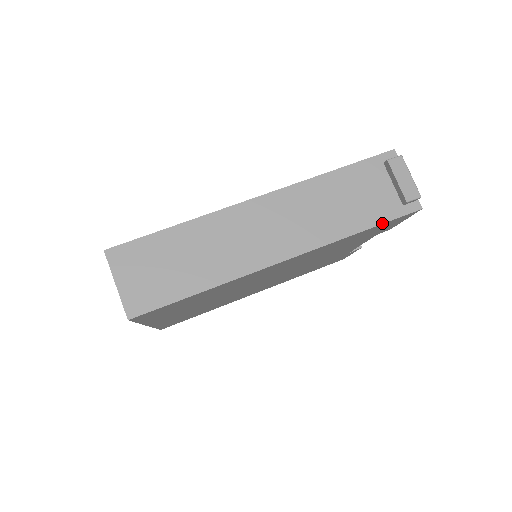
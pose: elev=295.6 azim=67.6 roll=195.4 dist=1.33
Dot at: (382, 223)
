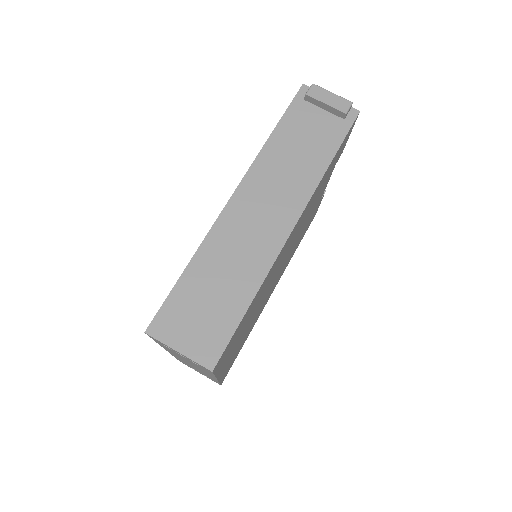
Dot at: (341, 143)
